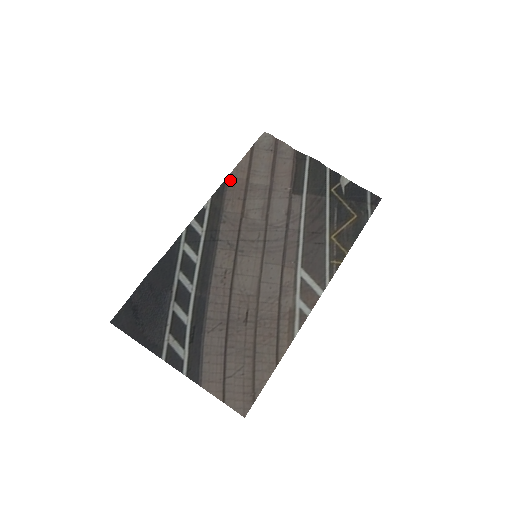
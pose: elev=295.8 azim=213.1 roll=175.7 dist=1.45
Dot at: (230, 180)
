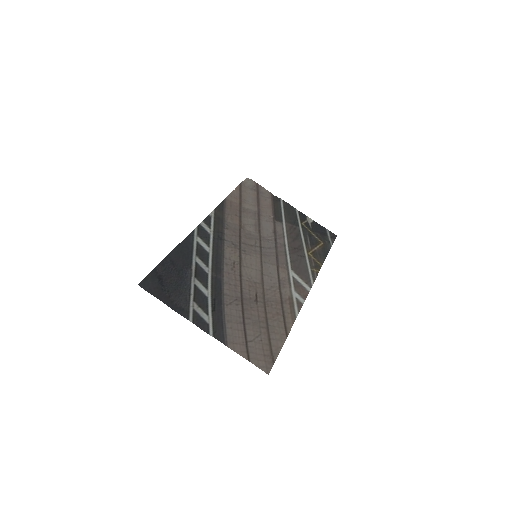
Dot at: (227, 202)
